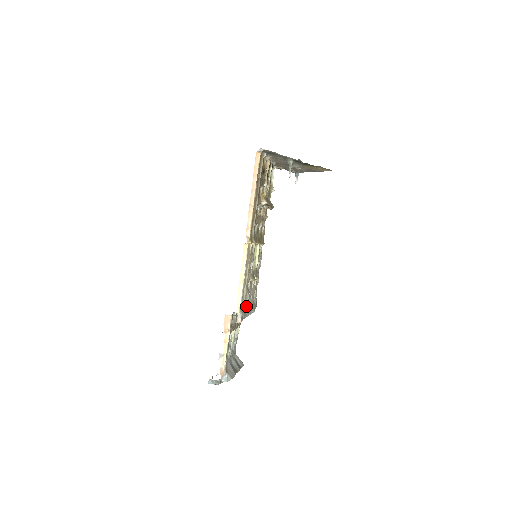
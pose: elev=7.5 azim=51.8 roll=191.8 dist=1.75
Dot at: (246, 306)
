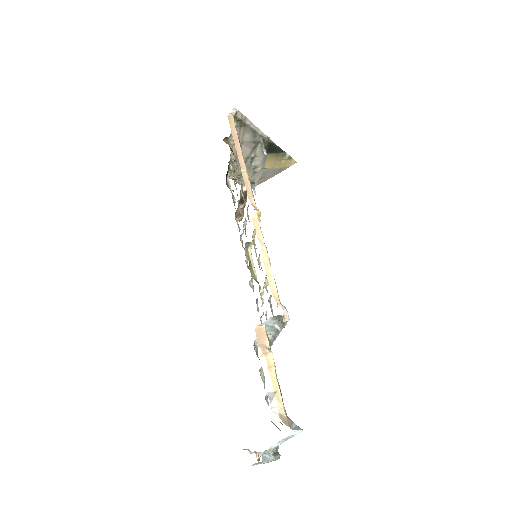
Dot at: occluded
